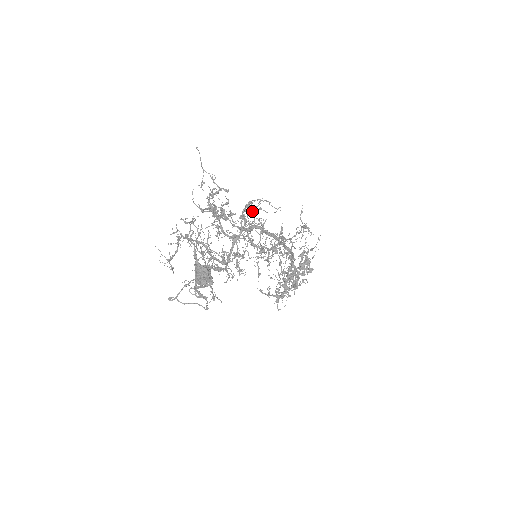
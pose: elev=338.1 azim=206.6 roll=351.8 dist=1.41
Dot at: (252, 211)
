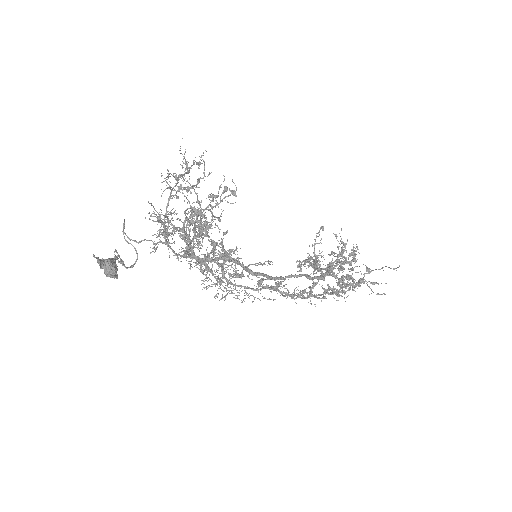
Dot at: (234, 258)
